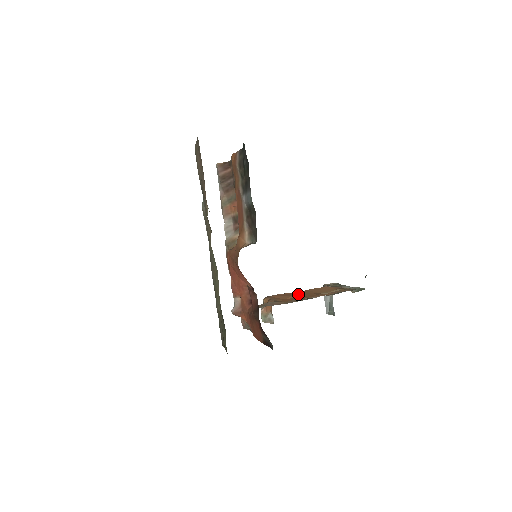
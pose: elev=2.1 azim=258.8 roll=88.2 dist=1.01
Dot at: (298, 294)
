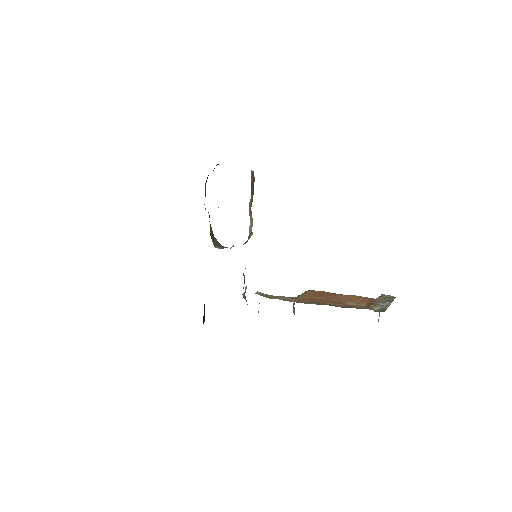
Dot at: (327, 296)
